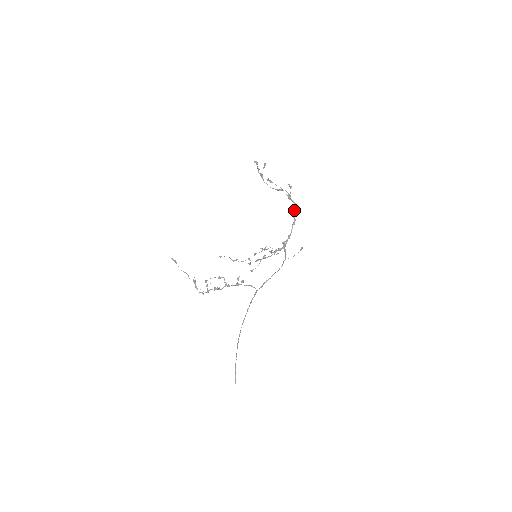
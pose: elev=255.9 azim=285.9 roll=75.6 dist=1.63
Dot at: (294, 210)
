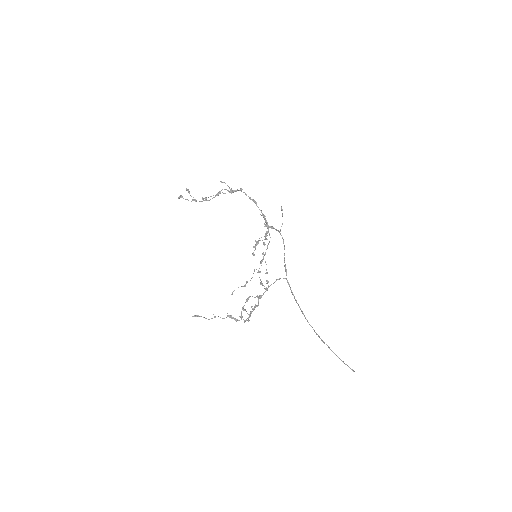
Dot at: (245, 194)
